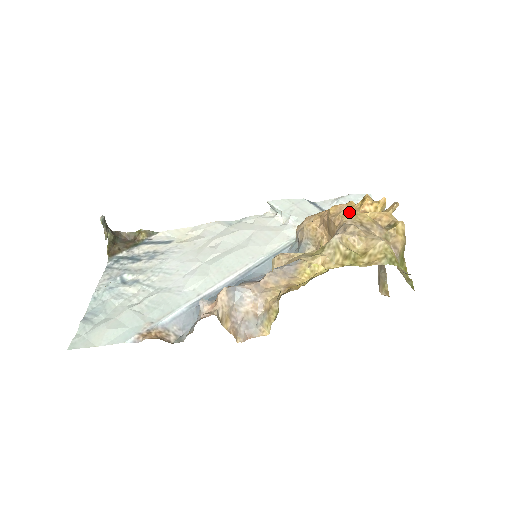
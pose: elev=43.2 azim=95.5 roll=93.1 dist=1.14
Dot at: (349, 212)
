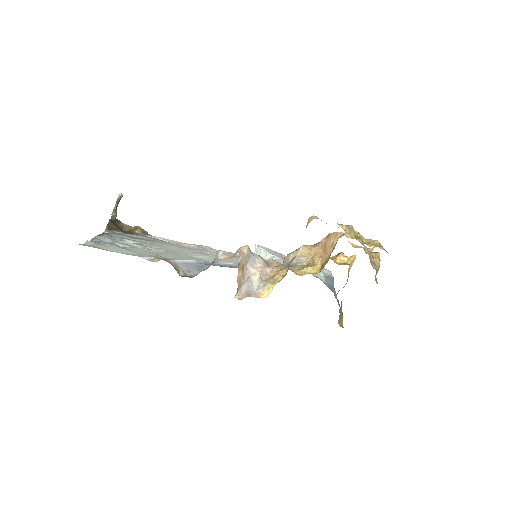
Dot at: occluded
